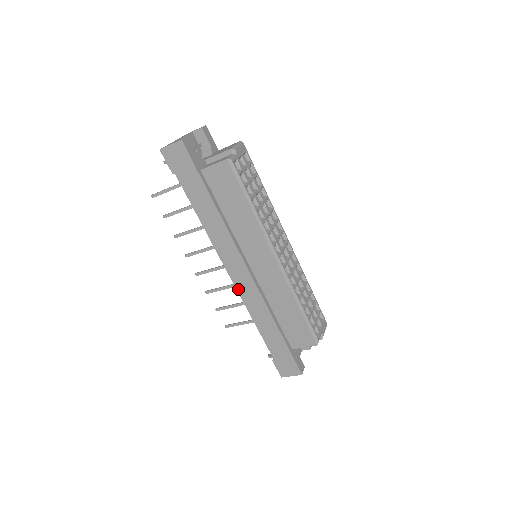
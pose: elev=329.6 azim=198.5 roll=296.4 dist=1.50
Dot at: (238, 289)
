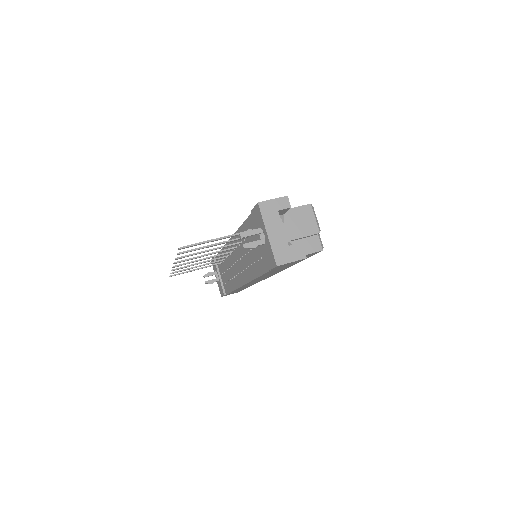
Dot at: occluded
